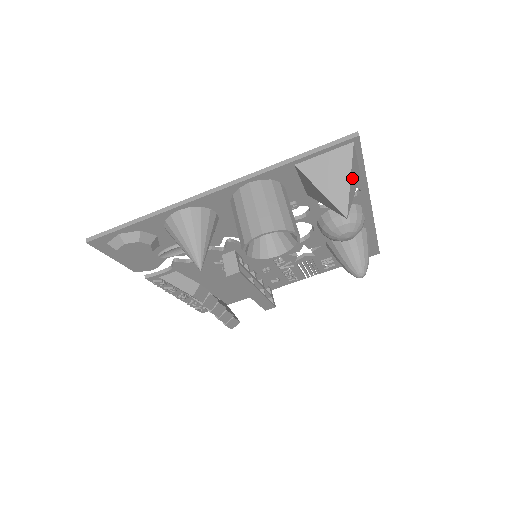
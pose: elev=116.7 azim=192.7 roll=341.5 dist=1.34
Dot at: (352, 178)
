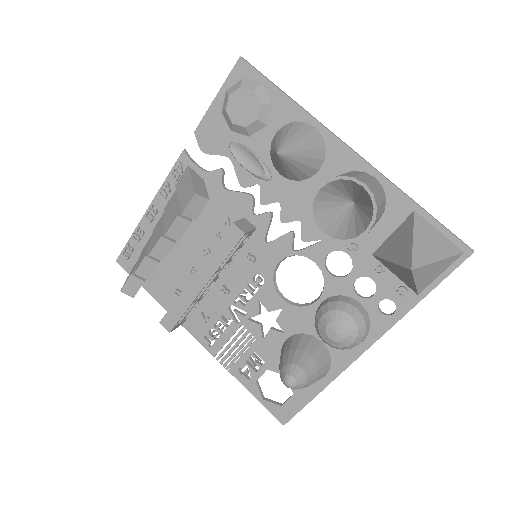
Dot at: (436, 267)
